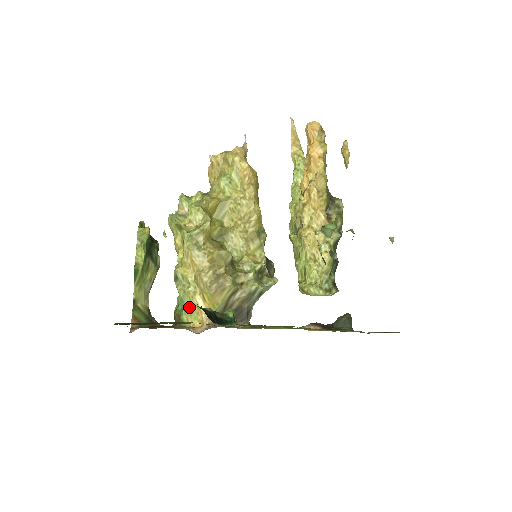
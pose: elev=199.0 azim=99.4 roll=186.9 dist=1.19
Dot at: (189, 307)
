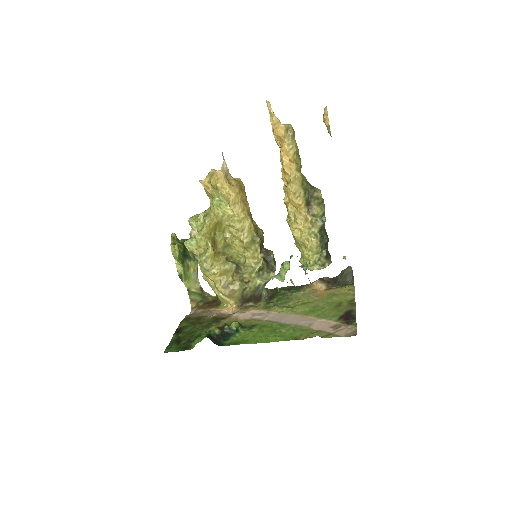
Dot at: (220, 297)
